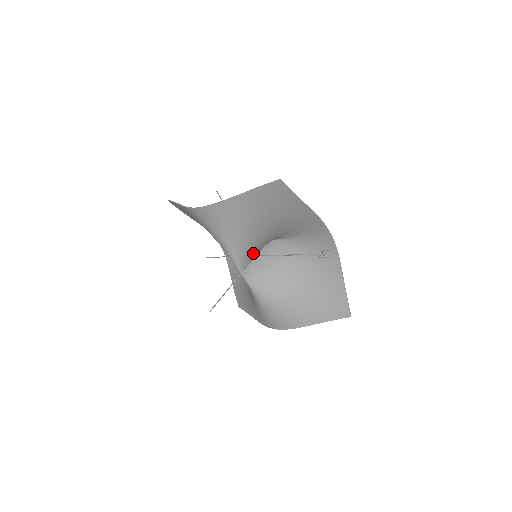
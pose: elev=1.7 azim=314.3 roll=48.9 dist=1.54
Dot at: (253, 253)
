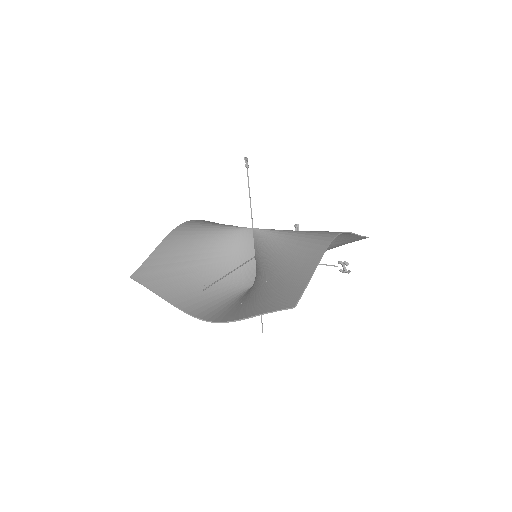
Dot at: occluded
